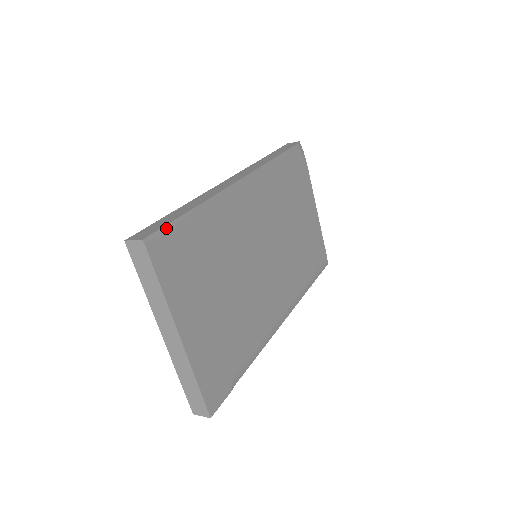
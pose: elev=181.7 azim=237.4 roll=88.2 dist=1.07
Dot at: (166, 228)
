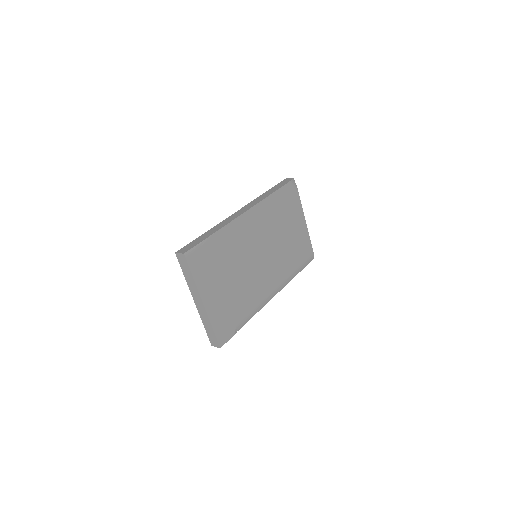
Dot at: (197, 246)
